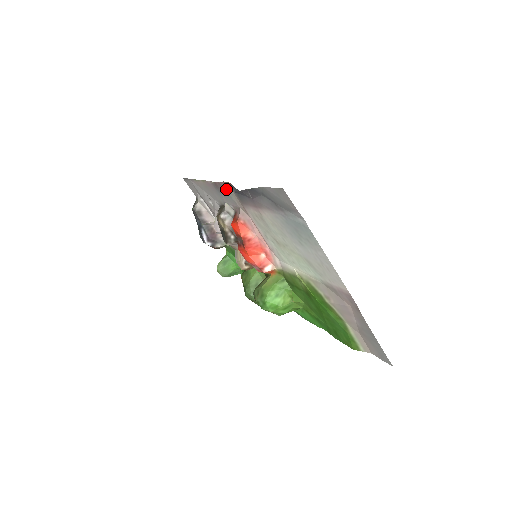
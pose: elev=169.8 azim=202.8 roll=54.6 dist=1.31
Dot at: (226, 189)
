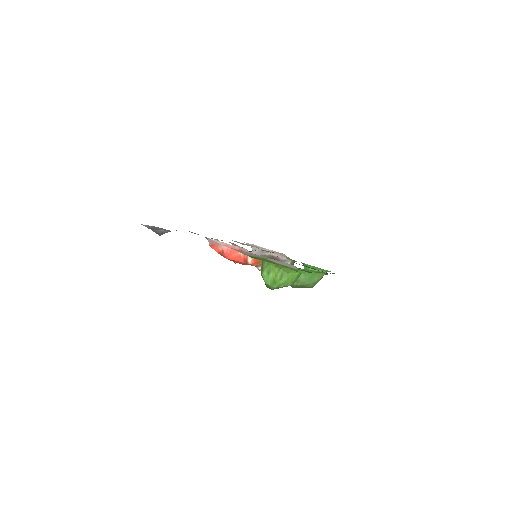
Dot at: occluded
